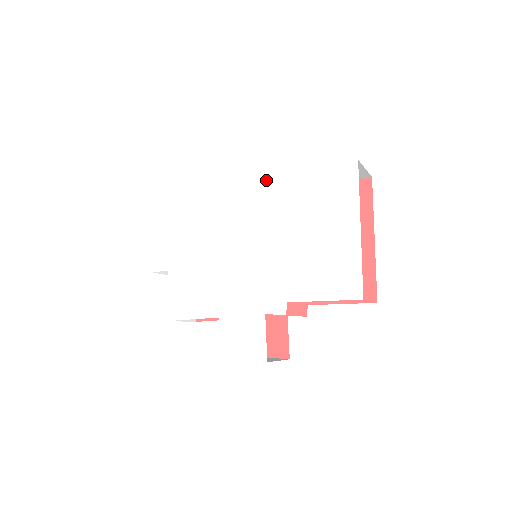
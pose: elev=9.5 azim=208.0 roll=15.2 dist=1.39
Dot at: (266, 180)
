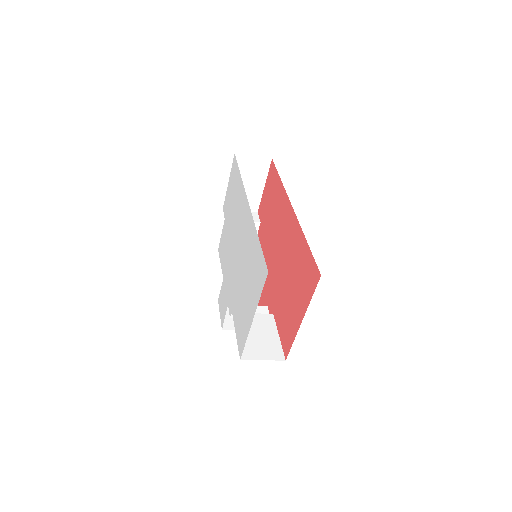
Dot at: (251, 218)
